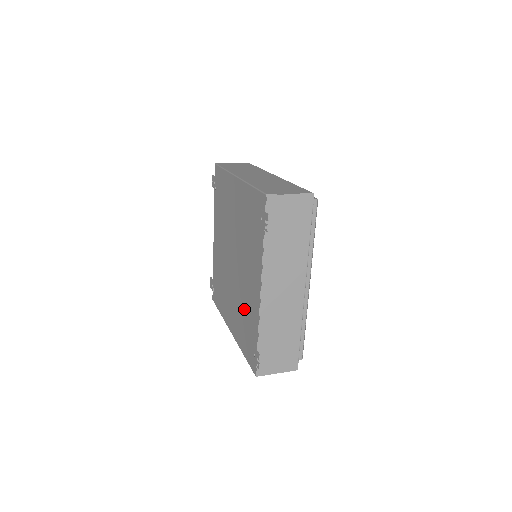
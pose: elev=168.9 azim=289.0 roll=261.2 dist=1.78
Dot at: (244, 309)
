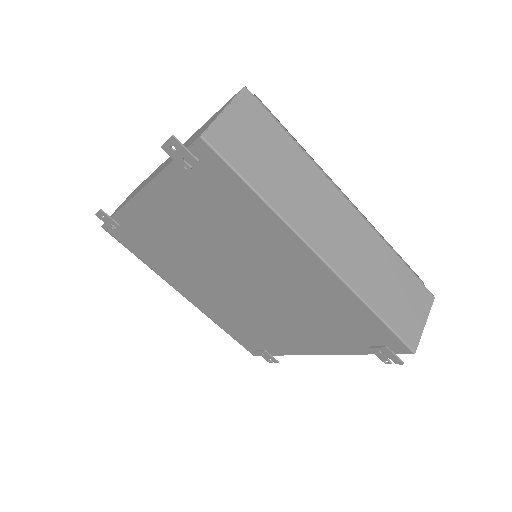
Dot at: (251, 325)
